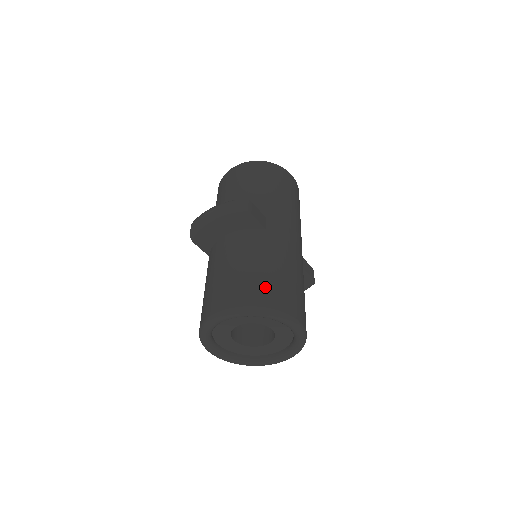
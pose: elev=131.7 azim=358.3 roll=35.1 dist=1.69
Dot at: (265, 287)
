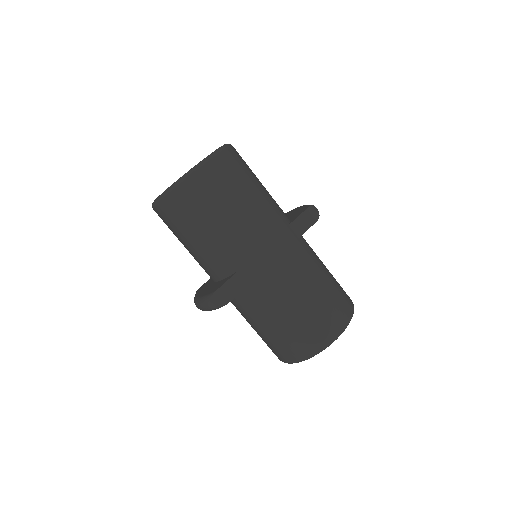
Dot at: (295, 340)
